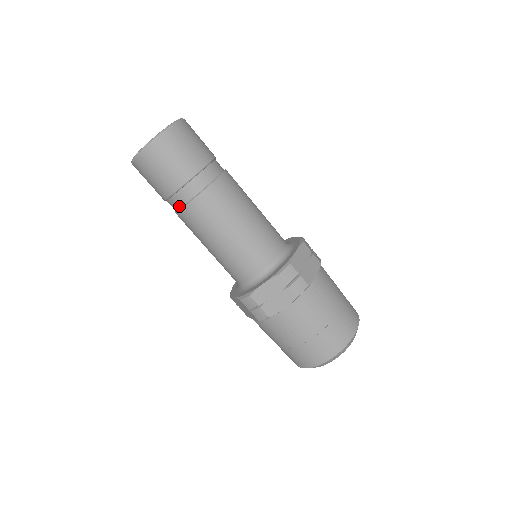
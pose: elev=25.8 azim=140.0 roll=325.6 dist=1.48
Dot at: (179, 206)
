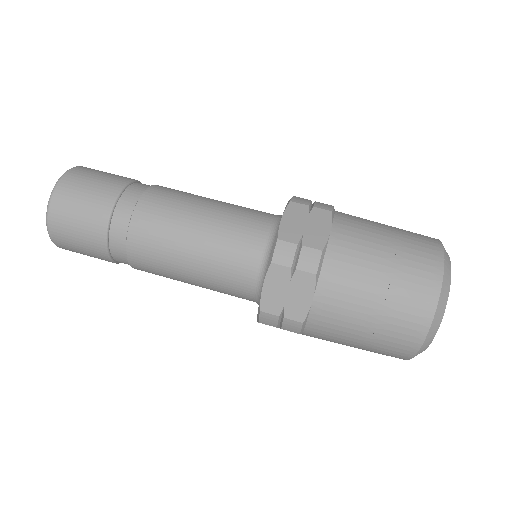
Dot at: occluded
